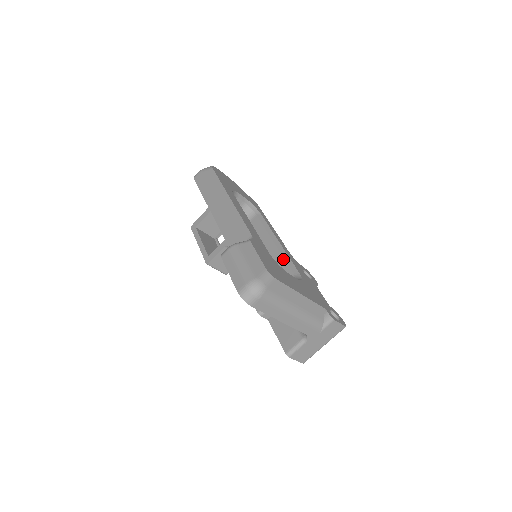
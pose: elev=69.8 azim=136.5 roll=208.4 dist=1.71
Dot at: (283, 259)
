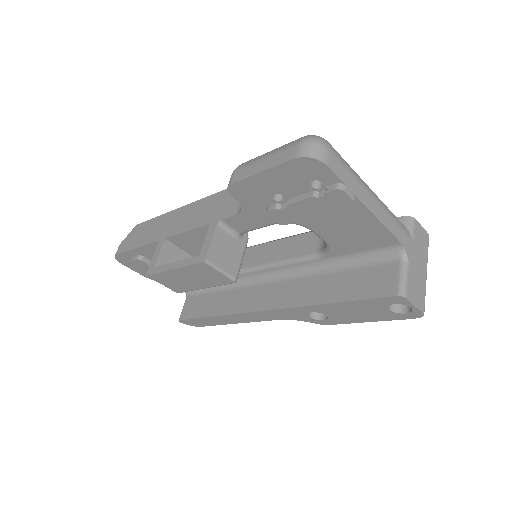
Dot at: (292, 237)
